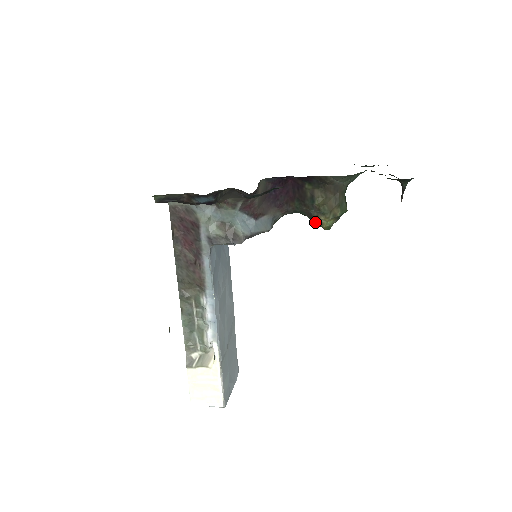
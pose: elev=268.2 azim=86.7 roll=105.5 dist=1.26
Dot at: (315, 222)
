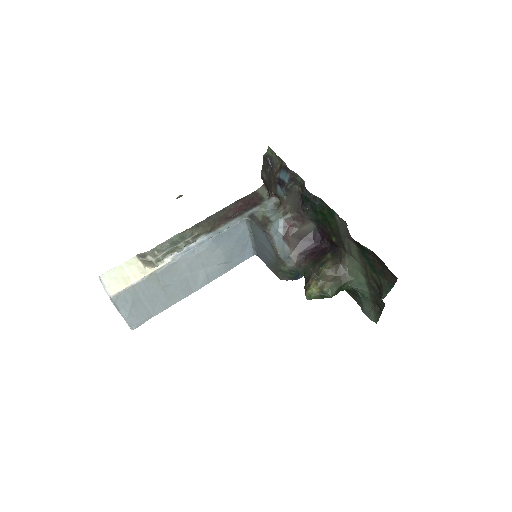
Dot at: (306, 285)
